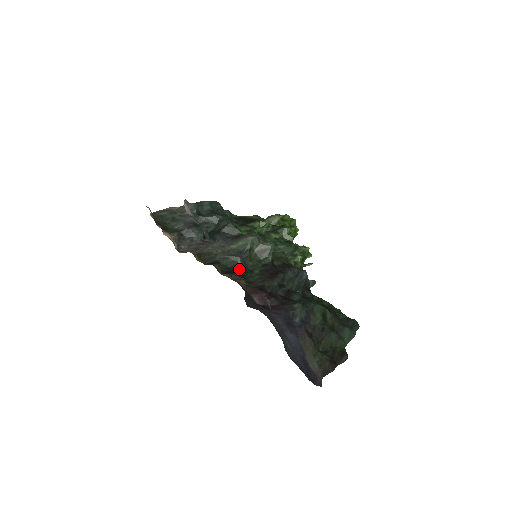
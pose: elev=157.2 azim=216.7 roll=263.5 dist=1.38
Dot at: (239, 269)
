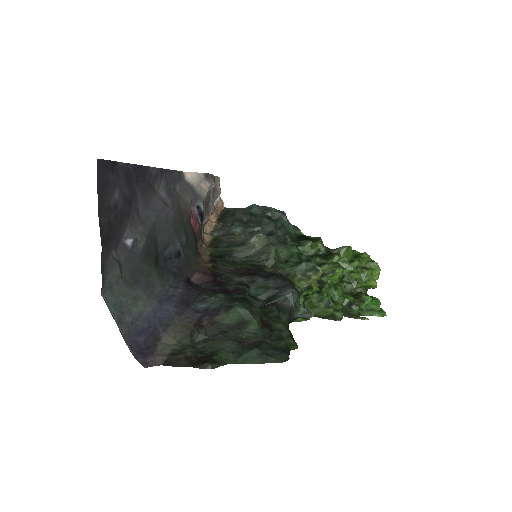
Dot at: (224, 257)
